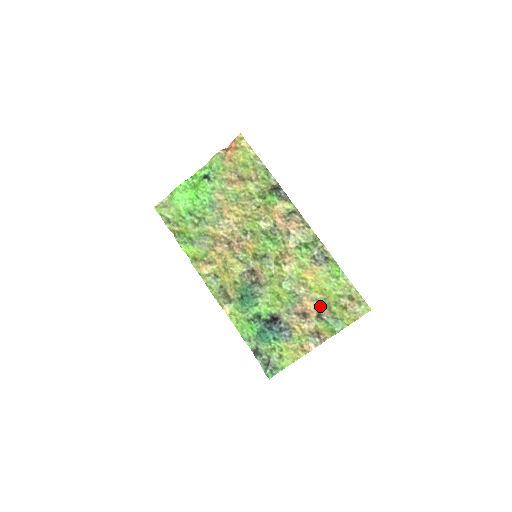
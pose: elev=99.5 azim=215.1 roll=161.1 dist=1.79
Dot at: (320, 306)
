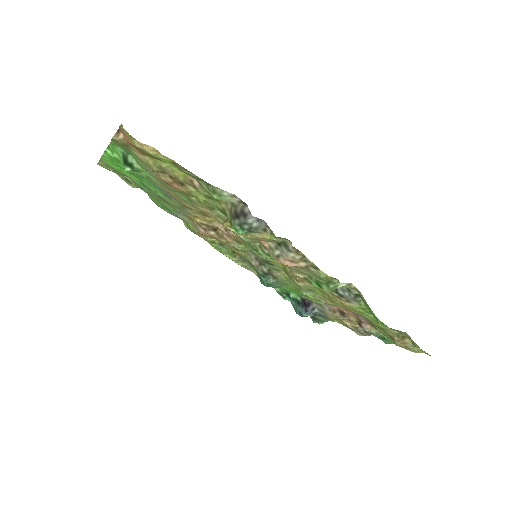
Dot at: (360, 319)
